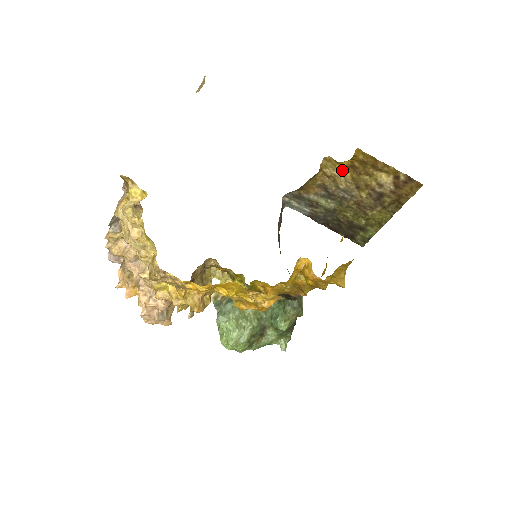
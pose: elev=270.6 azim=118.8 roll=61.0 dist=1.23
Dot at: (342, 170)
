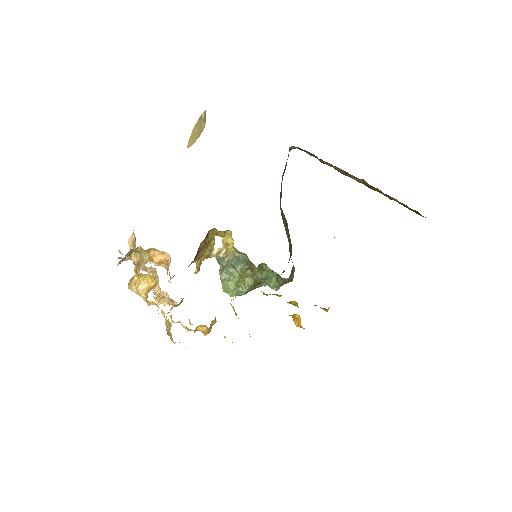
Dot at: (355, 177)
